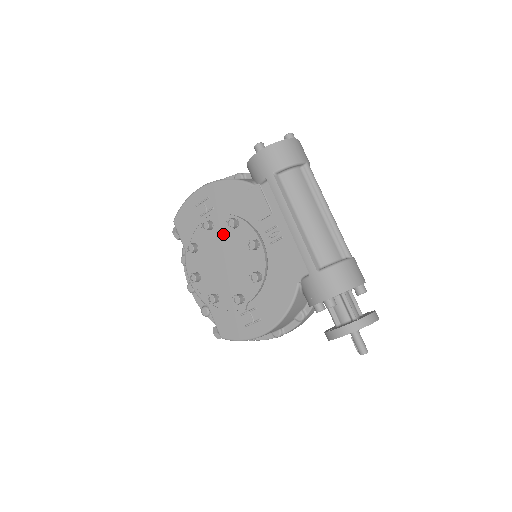
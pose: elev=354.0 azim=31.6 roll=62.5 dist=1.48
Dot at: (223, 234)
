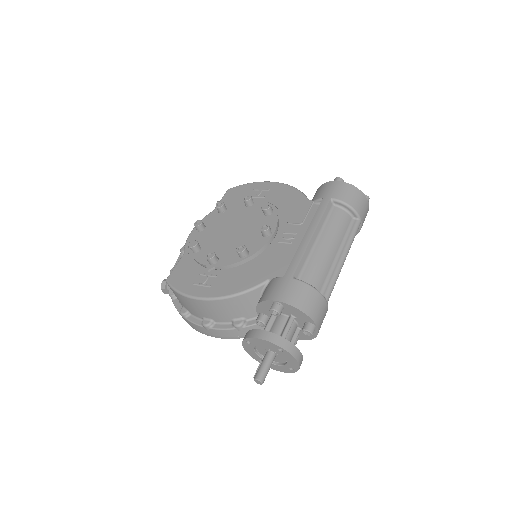
Dot at: (252, 214)
